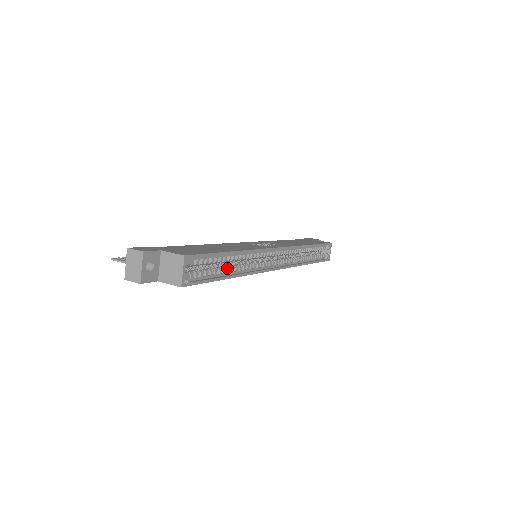
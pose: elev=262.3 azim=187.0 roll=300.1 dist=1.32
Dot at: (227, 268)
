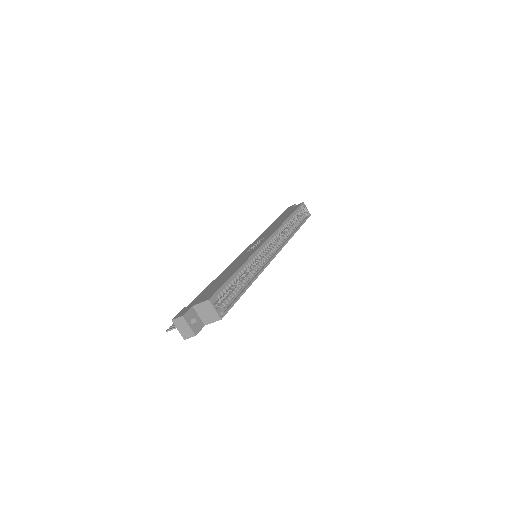
Dot at: (241, 283)
